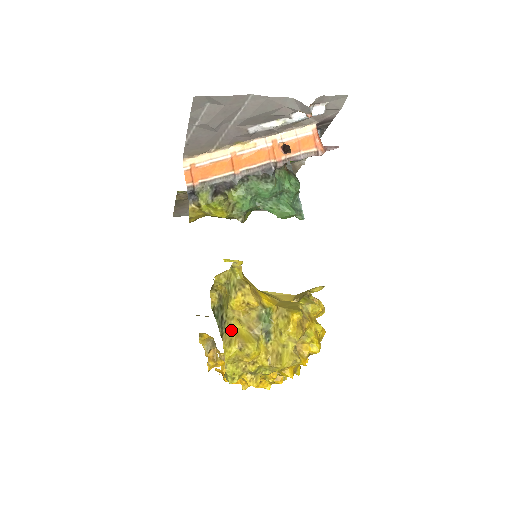
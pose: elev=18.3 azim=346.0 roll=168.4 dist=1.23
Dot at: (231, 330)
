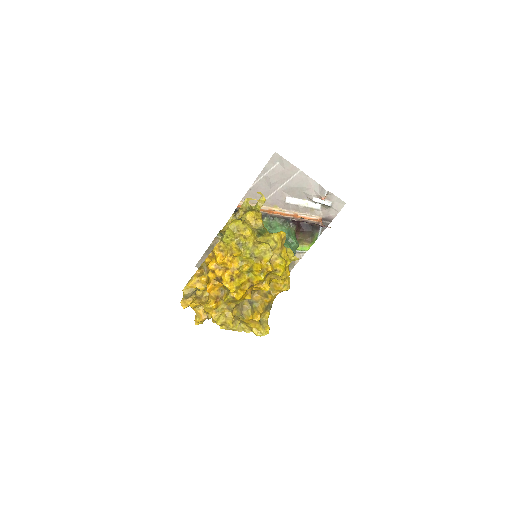
Dot at: occluded
